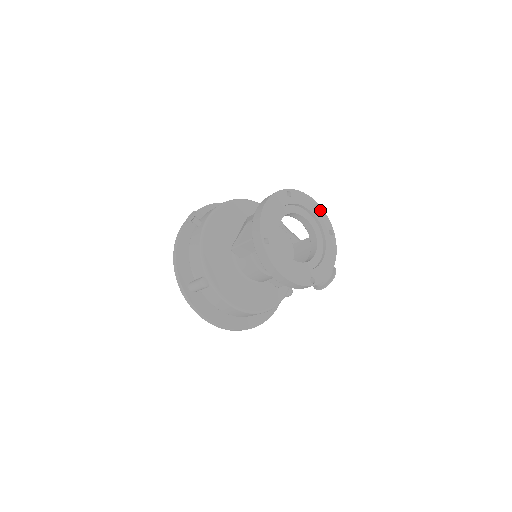
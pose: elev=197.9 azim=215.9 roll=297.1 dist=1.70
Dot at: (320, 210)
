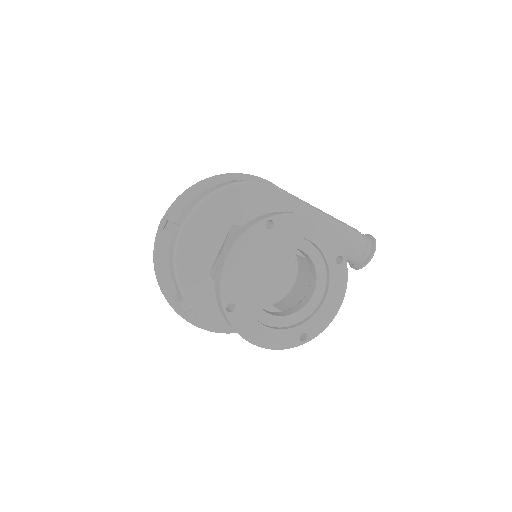
Dot at: (324, 231)
